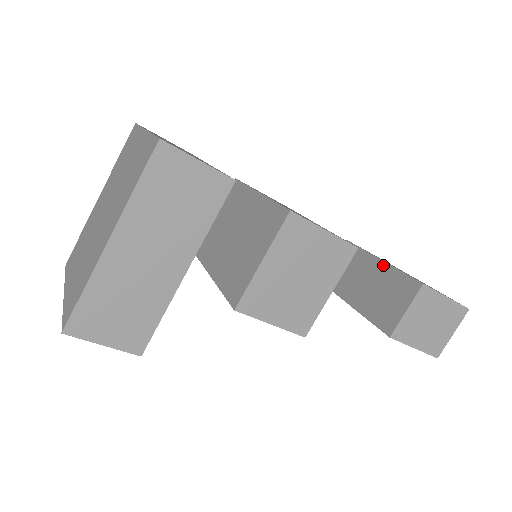
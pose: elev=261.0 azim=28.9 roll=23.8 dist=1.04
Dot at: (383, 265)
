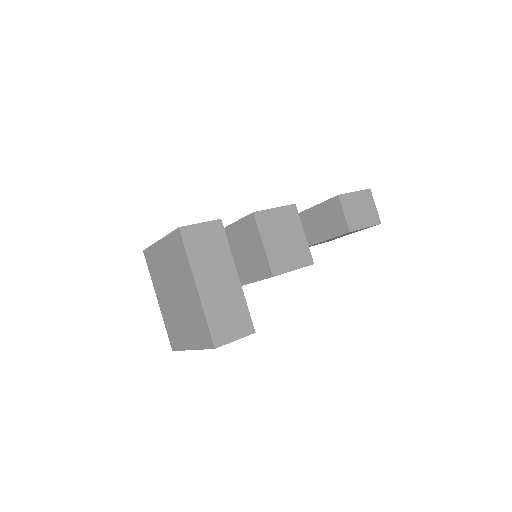
Dot at: (315, 208)
